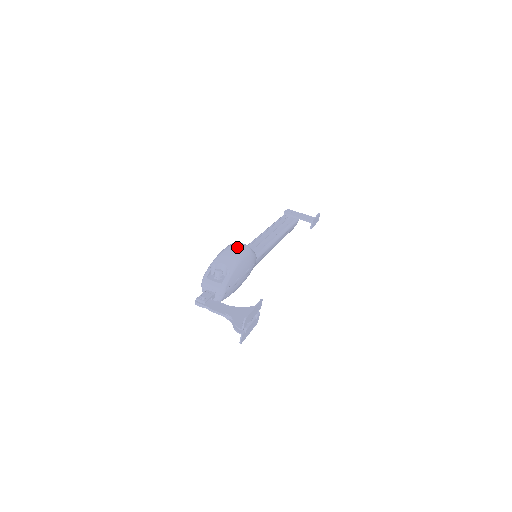
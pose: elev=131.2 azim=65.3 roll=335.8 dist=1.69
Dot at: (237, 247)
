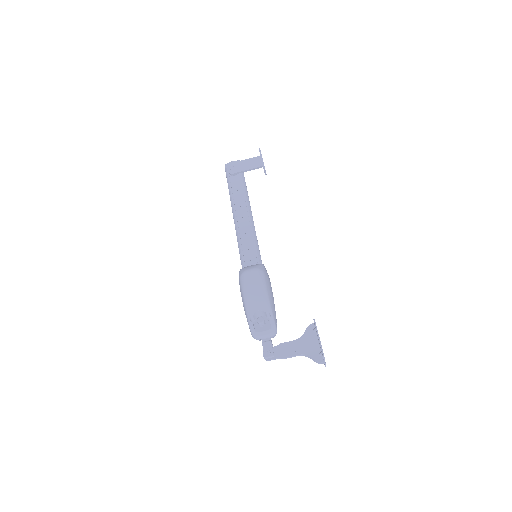
Dot at: (253, 282)
